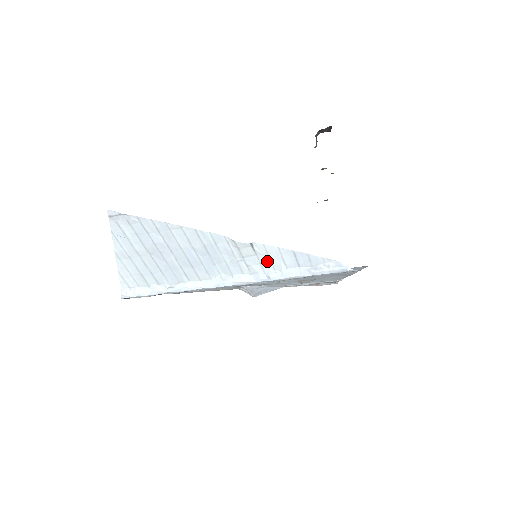
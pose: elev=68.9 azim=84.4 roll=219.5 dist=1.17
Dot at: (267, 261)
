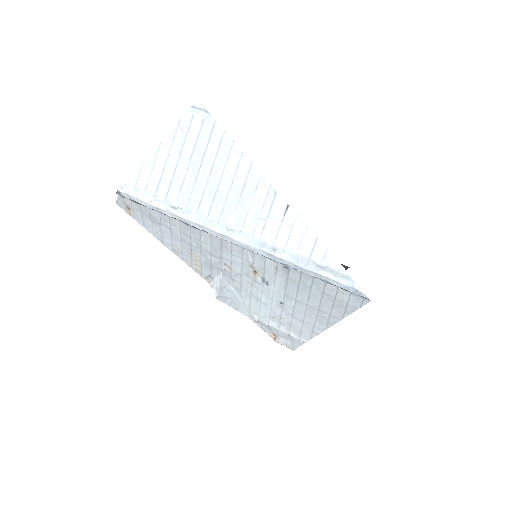
Dot at: (286, 234)
